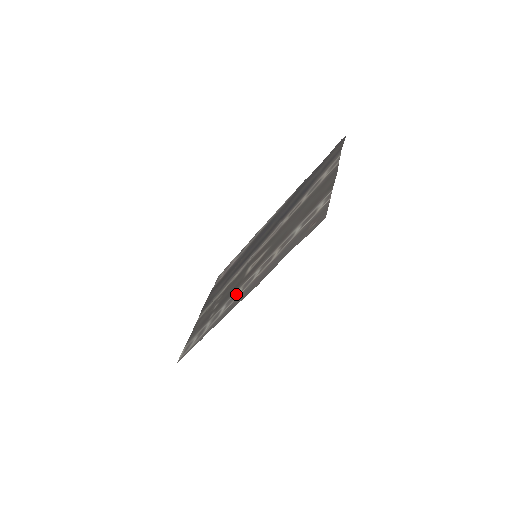
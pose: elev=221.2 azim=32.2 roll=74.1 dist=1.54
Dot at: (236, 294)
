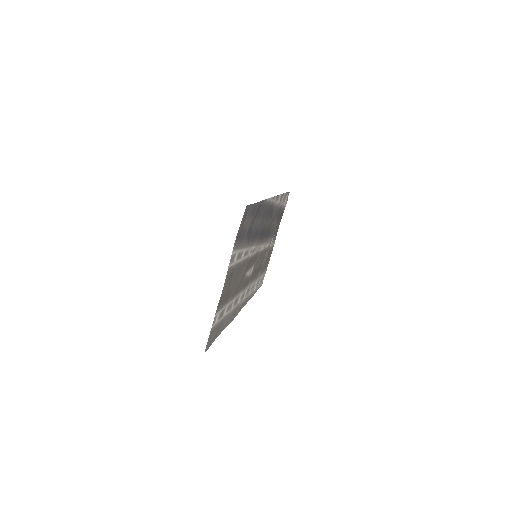
Dot at: (246, 292)
